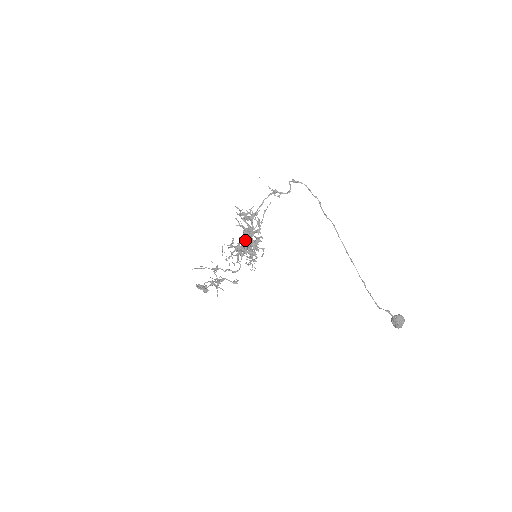
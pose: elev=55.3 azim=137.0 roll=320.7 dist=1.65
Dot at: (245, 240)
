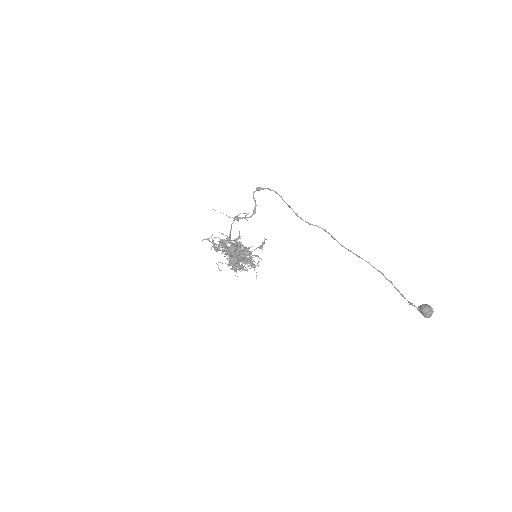
Dot at: (231, 263)
